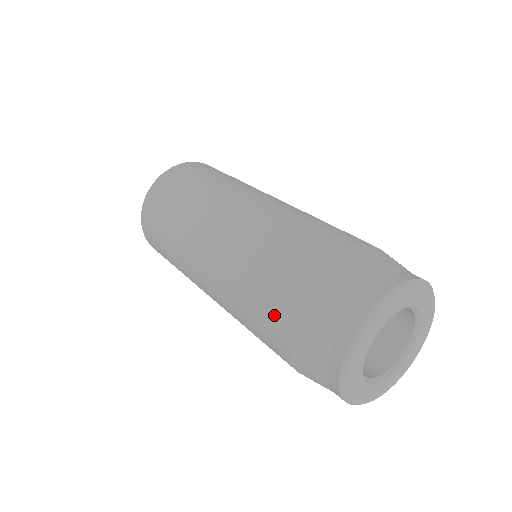
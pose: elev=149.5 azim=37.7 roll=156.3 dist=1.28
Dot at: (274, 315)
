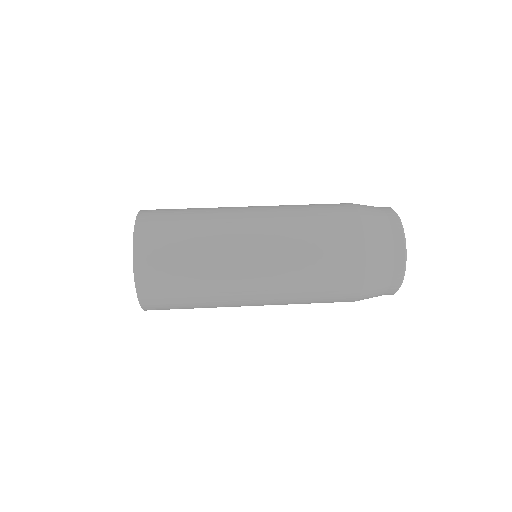
Dot at: (348, 267)
